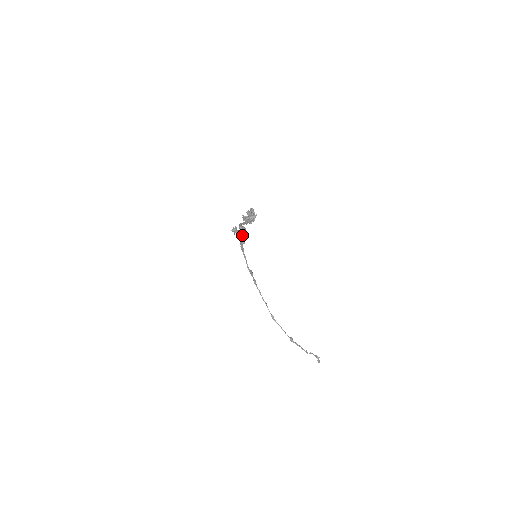
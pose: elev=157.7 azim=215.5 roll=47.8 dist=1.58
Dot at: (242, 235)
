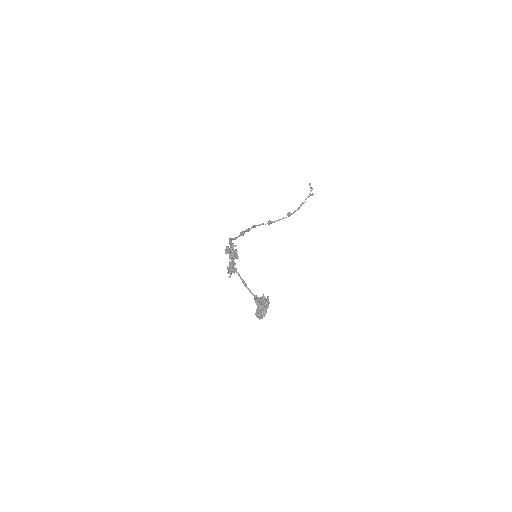
Dot at: occluded
